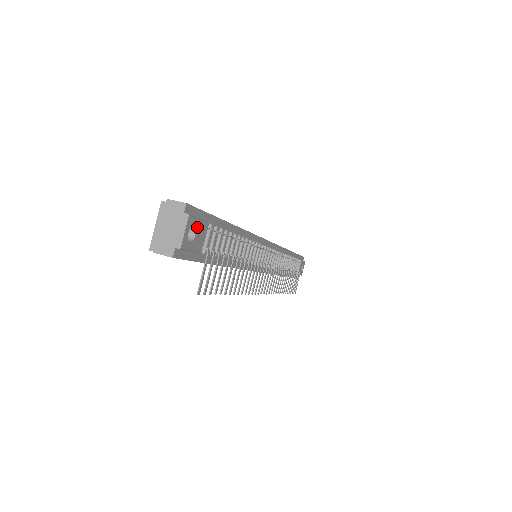
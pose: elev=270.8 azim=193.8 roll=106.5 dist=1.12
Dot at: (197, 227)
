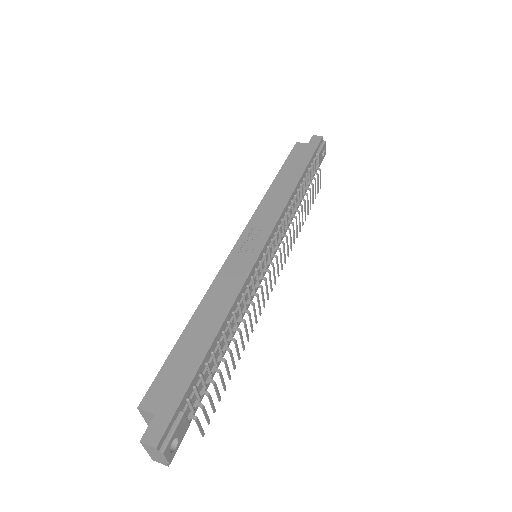
Dot at: (176, 435)
